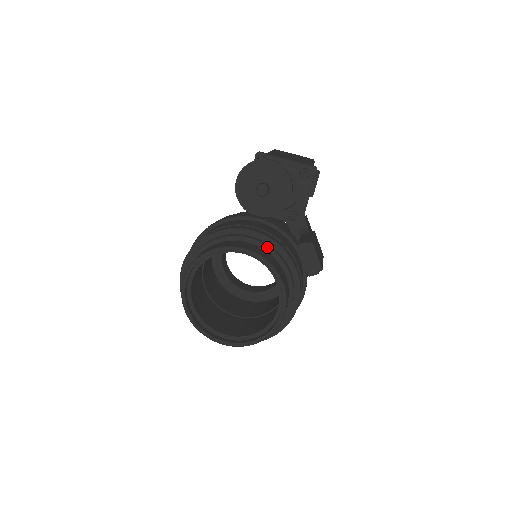
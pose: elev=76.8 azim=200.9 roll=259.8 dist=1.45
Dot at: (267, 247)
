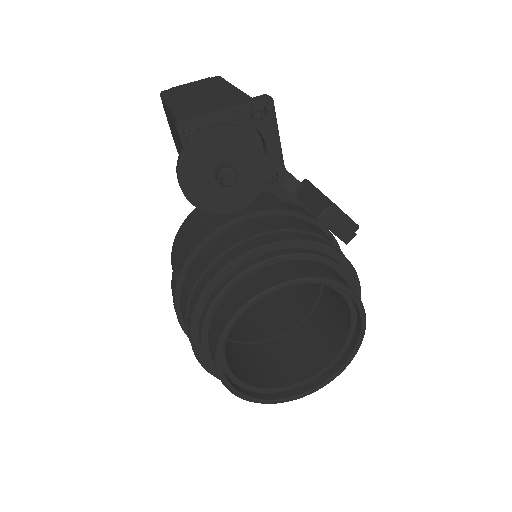
Dot at: (297, 255)
